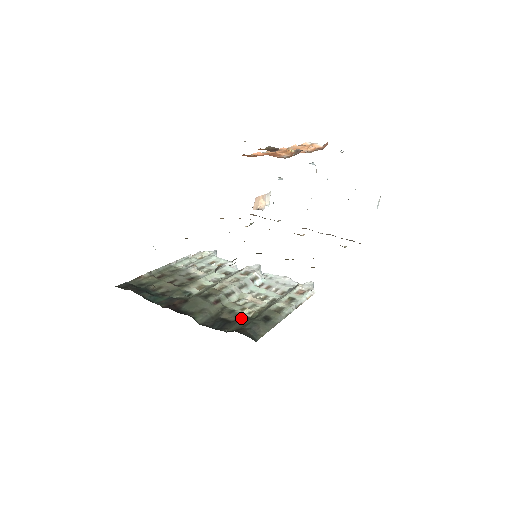
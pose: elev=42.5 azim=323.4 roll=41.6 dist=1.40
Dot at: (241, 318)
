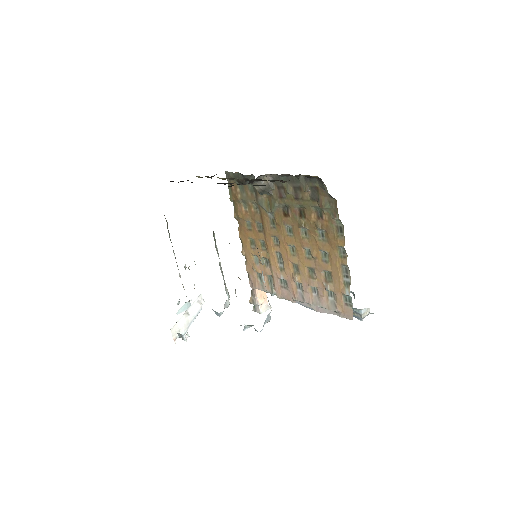
Dot at: occluded
